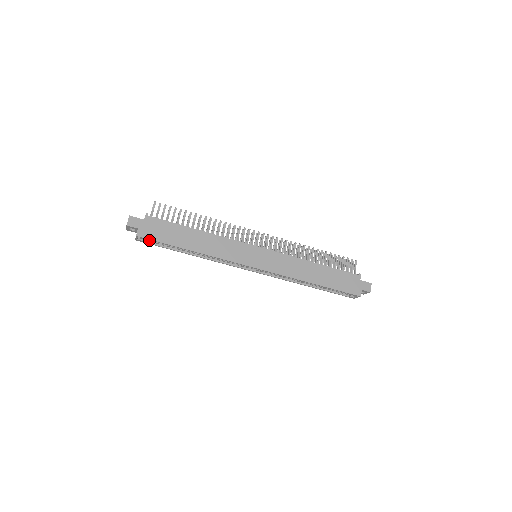
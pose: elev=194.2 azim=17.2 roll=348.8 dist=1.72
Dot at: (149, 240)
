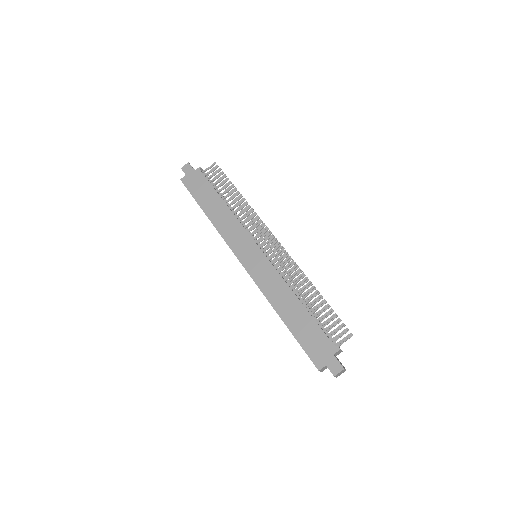
Dot at: occluded
